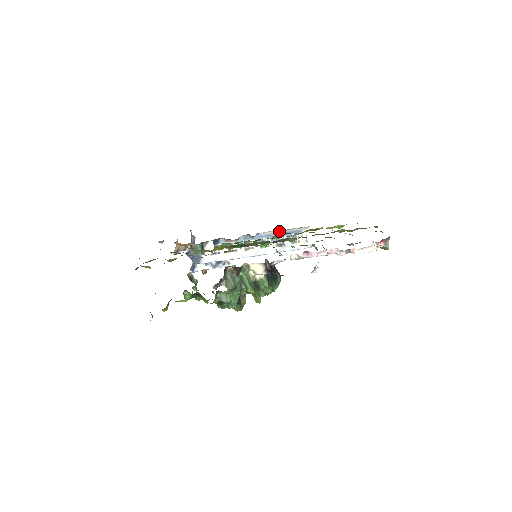
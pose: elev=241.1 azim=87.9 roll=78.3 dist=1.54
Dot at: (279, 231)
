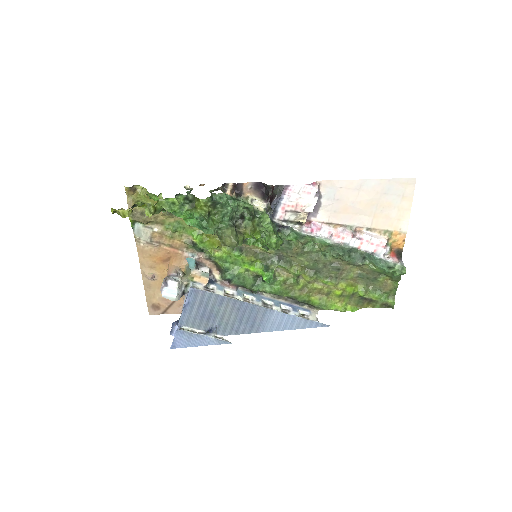
Dot at: (283, 301)
